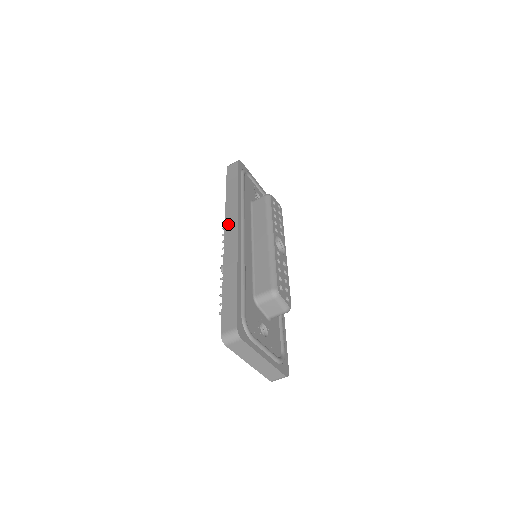
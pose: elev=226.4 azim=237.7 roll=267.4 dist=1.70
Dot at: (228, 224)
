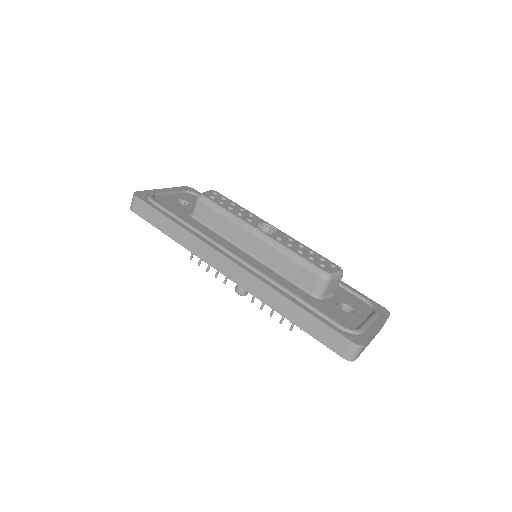
Dot at: (215, 264)
